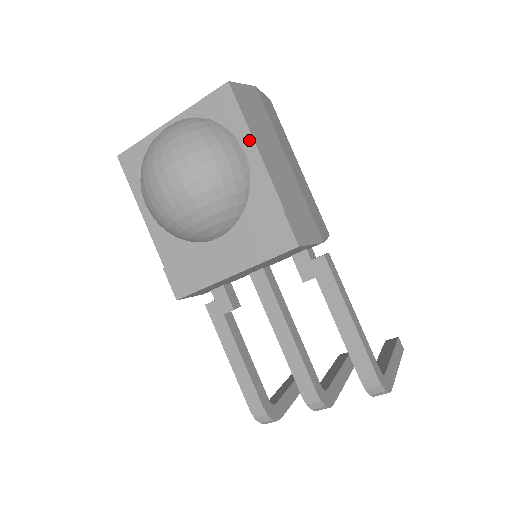
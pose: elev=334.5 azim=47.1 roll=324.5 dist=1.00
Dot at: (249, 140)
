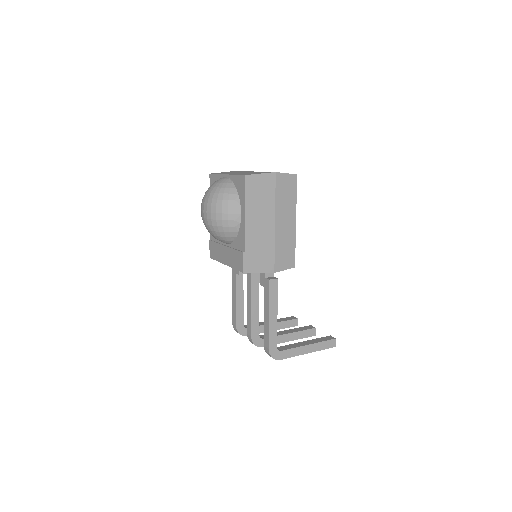
Dot at: (243, 210)
